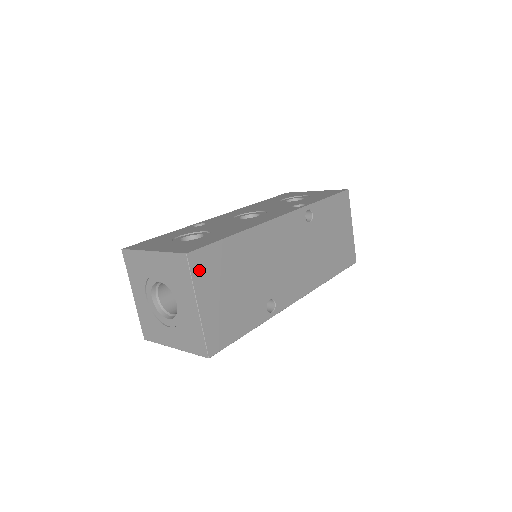
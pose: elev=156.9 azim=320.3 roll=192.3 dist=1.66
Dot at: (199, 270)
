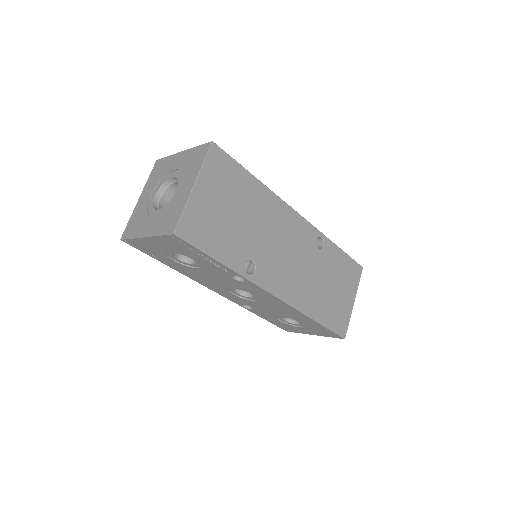
Dot at: occluded
